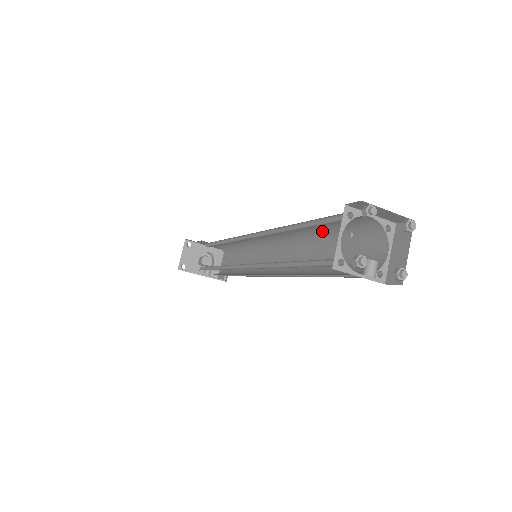
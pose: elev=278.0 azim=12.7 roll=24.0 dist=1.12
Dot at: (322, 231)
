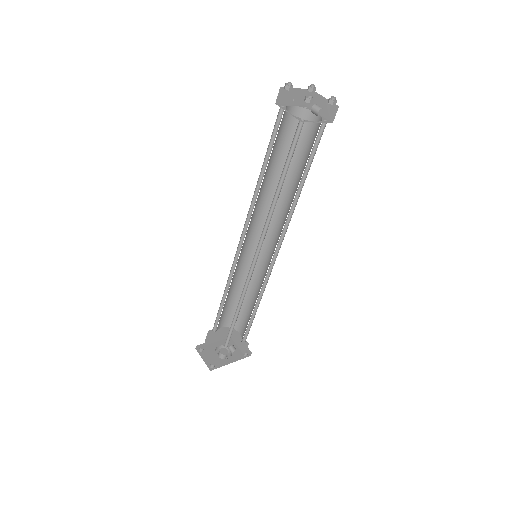
Dot at: (278, 168)
